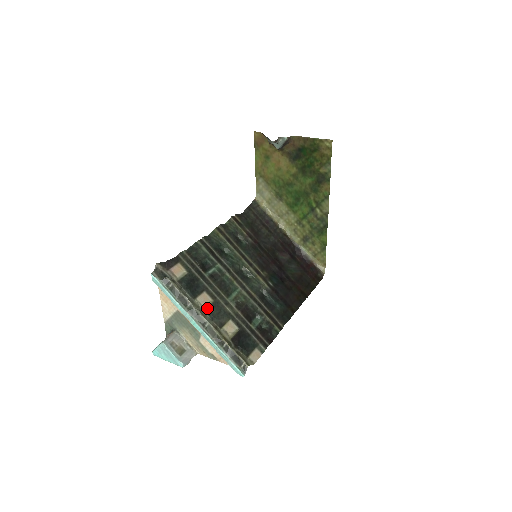
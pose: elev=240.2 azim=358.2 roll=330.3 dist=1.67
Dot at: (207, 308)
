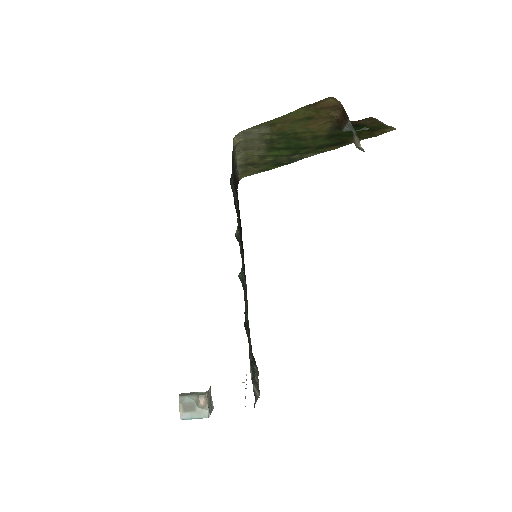
Dot at: occluded
